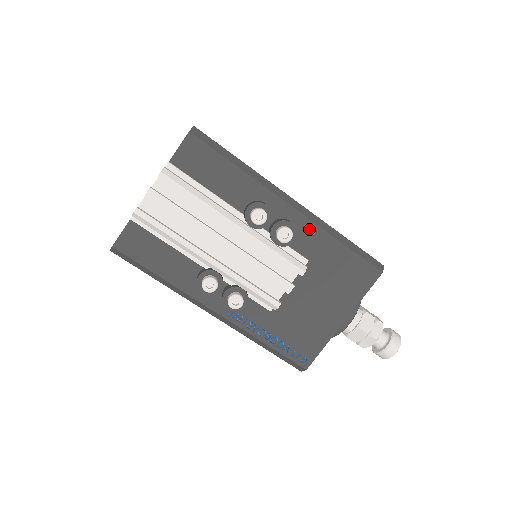
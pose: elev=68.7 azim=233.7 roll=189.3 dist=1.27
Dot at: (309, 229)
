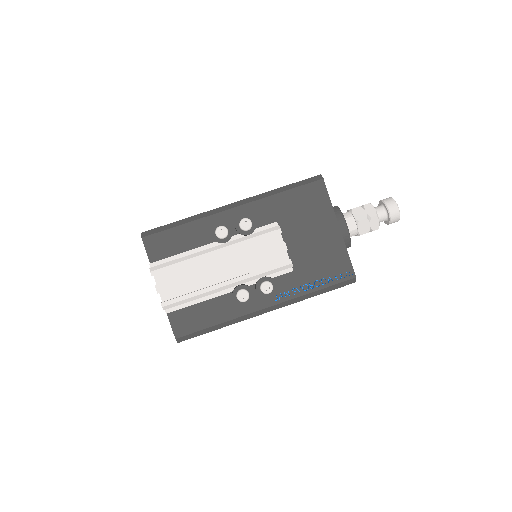
Dot at: (257, 207)
